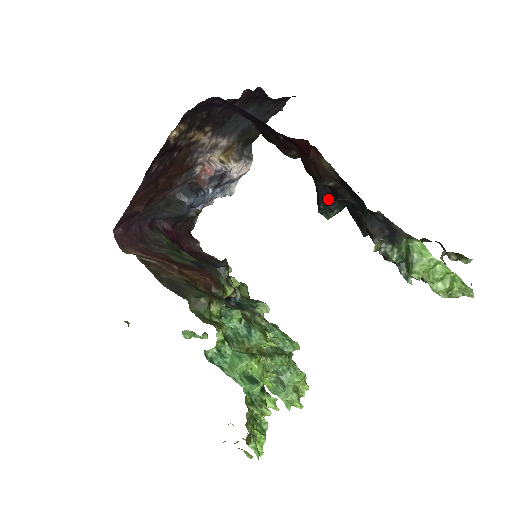
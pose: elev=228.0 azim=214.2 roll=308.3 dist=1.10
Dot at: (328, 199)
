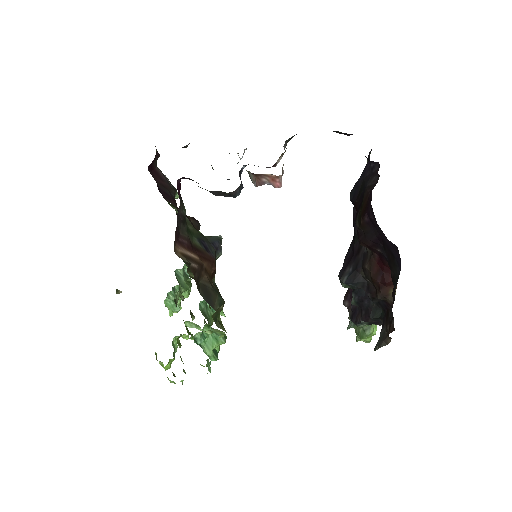
Dot at: (360, 286)
